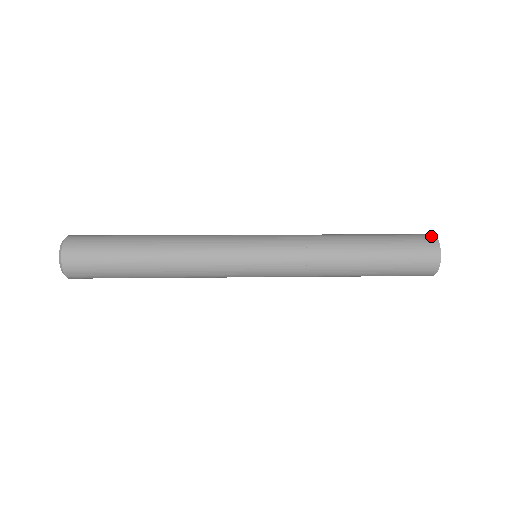
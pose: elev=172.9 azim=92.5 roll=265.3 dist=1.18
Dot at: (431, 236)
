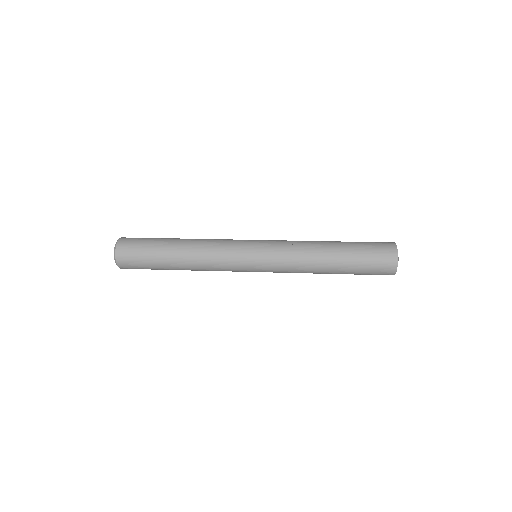
Dot at: (392, 244)
